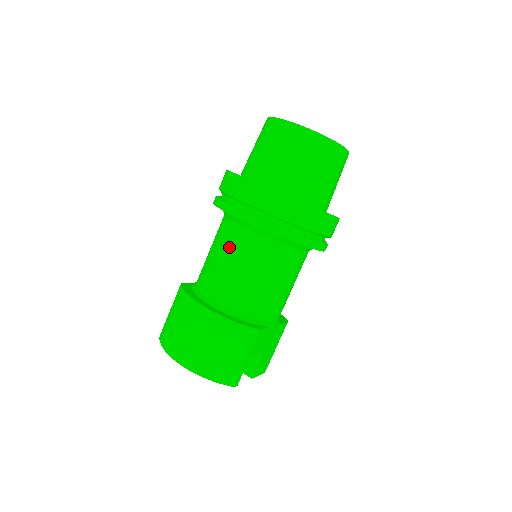
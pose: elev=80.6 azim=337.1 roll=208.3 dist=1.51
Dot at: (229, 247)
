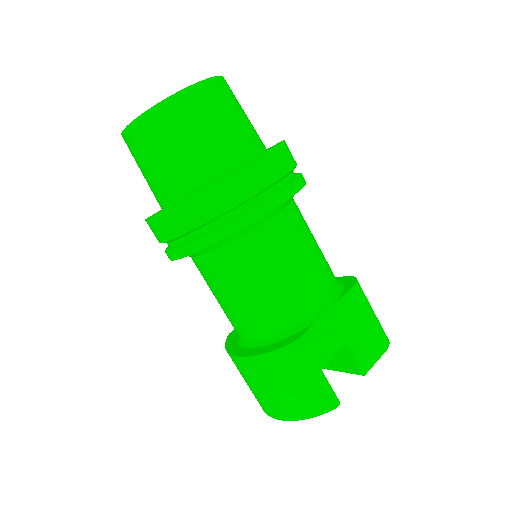
Dot at: (208, 283)
